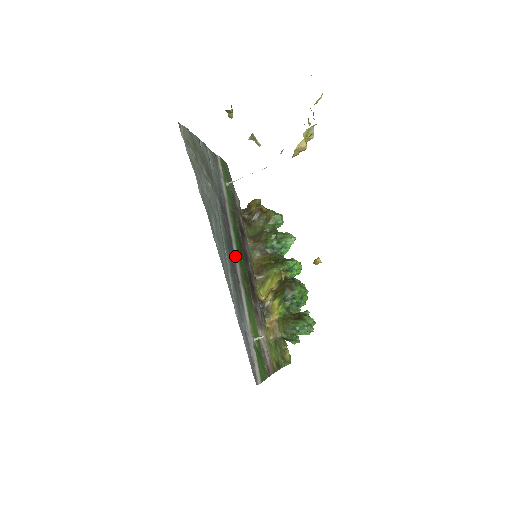
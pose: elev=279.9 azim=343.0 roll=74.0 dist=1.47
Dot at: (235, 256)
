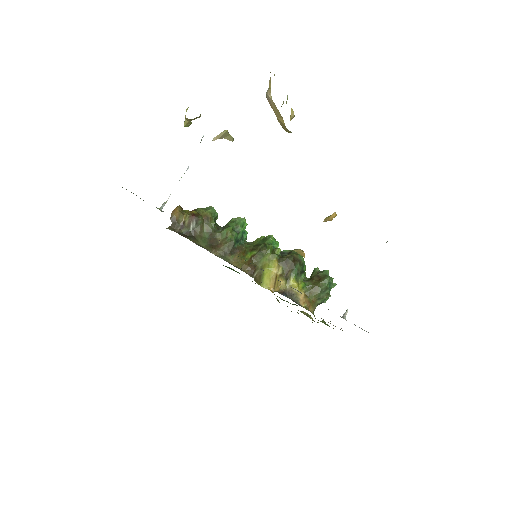
Dot at: occluded
